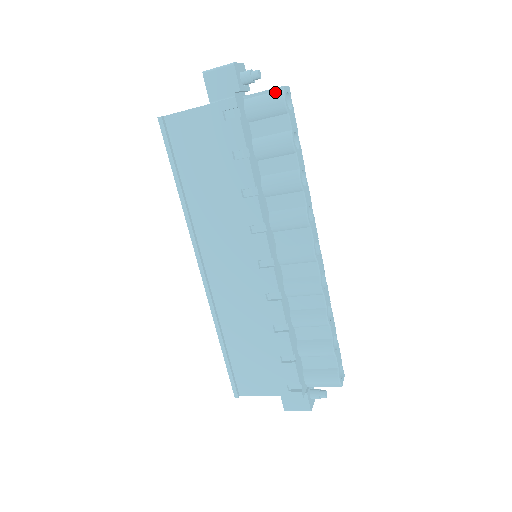
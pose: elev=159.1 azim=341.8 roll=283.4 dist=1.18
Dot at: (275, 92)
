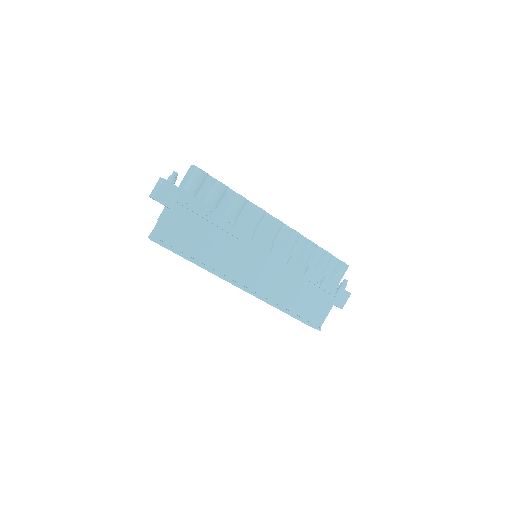
Dot at: (194, 172)
